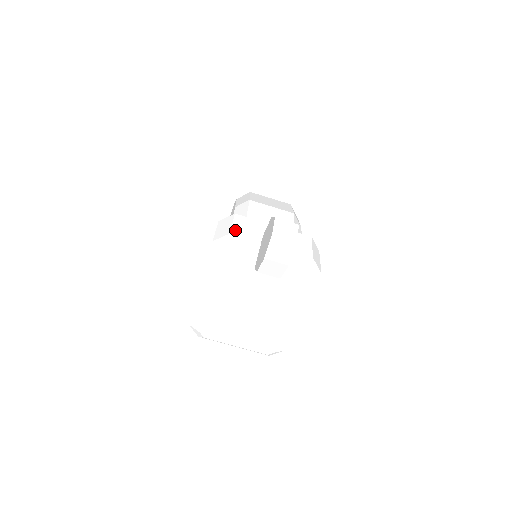
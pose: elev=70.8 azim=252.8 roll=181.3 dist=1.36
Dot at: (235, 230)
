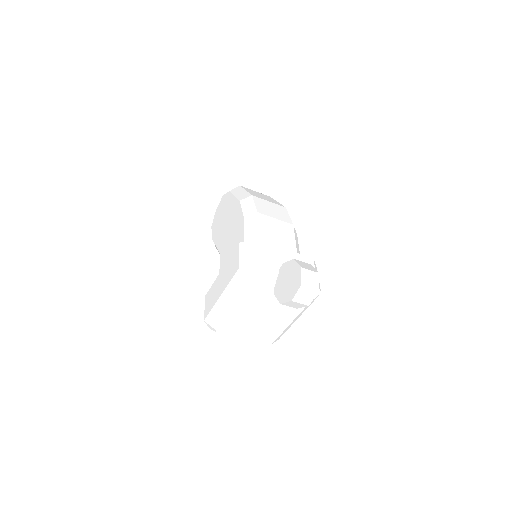
Dot at: (258, 260)
